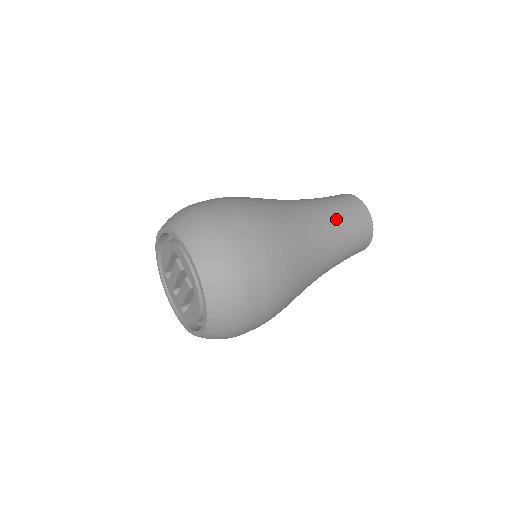
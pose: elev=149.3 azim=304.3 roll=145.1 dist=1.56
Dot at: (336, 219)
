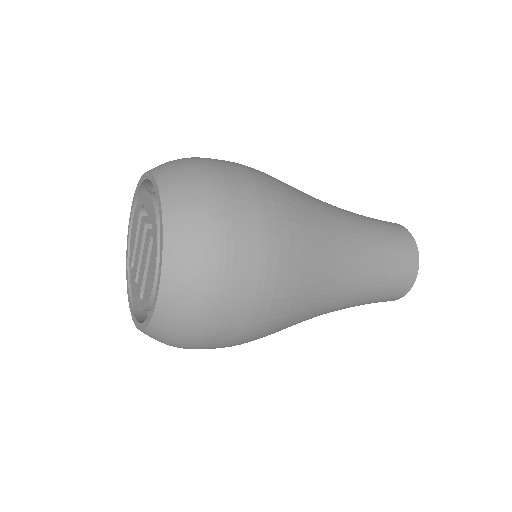
Dot at: (363, 220)
